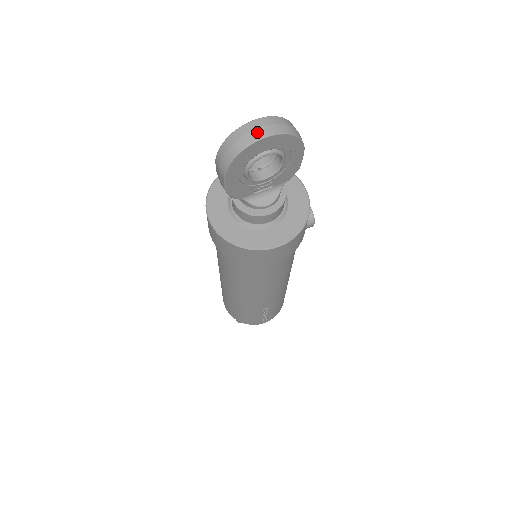
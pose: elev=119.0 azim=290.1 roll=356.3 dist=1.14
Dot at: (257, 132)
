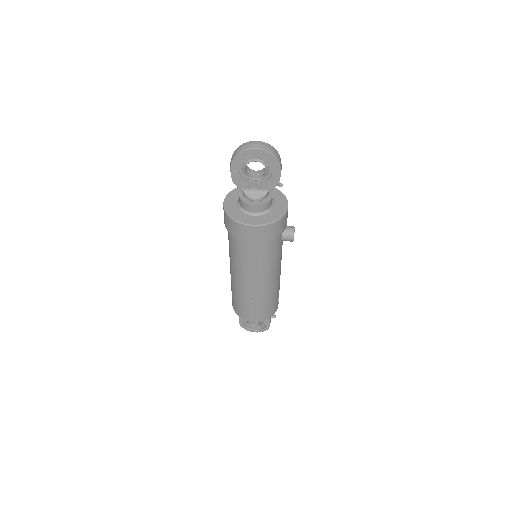
Dot at: (252, 145)
